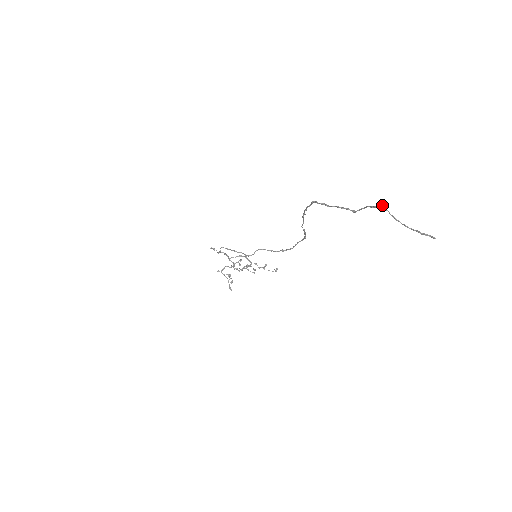
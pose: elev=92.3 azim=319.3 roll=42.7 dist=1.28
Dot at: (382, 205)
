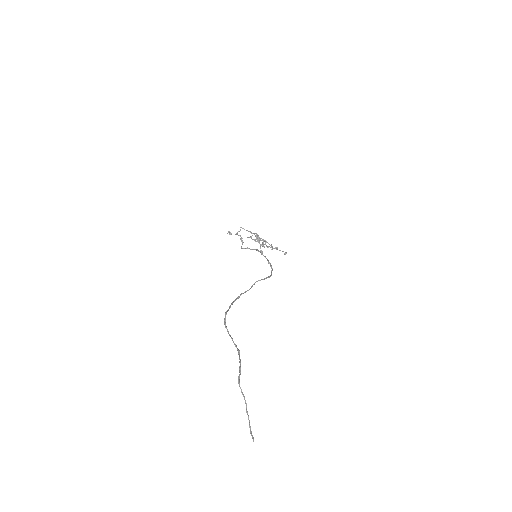
Dot at: (238, 379)
